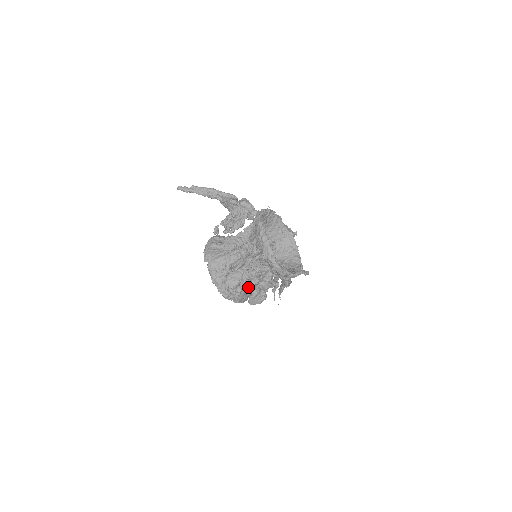
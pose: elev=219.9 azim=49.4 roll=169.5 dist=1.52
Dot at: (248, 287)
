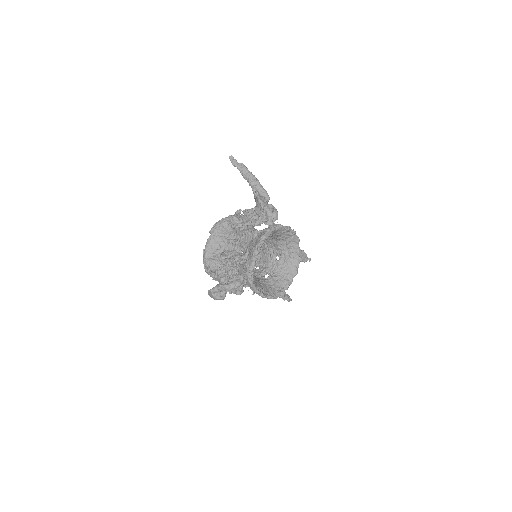
Dot at: (219, 279)
